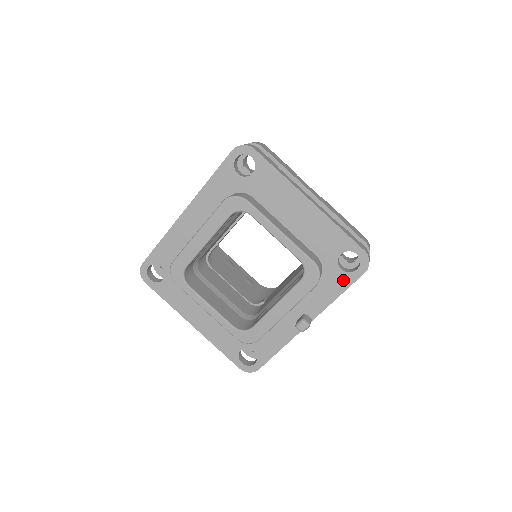
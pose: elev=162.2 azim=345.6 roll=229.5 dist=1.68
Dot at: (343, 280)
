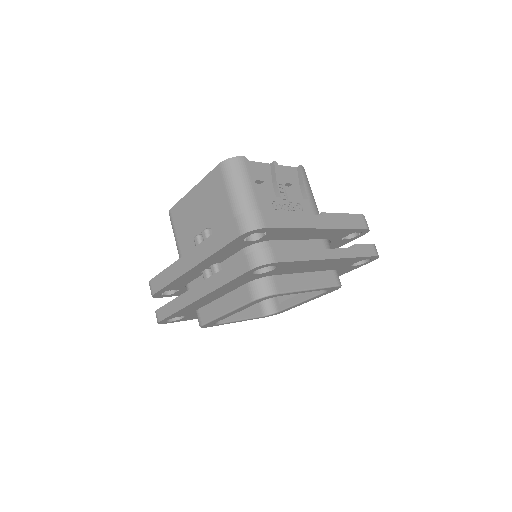
Dot at: (354, 268)
